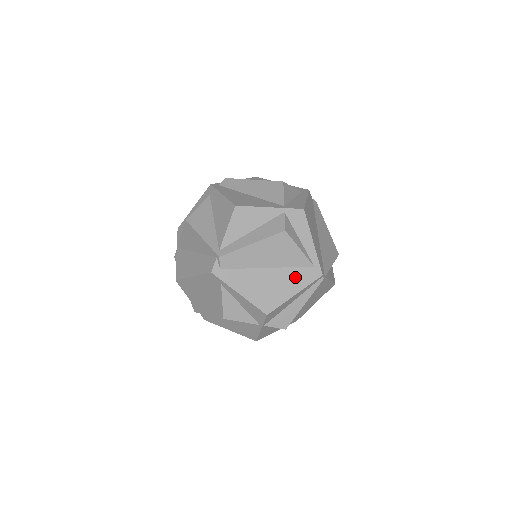
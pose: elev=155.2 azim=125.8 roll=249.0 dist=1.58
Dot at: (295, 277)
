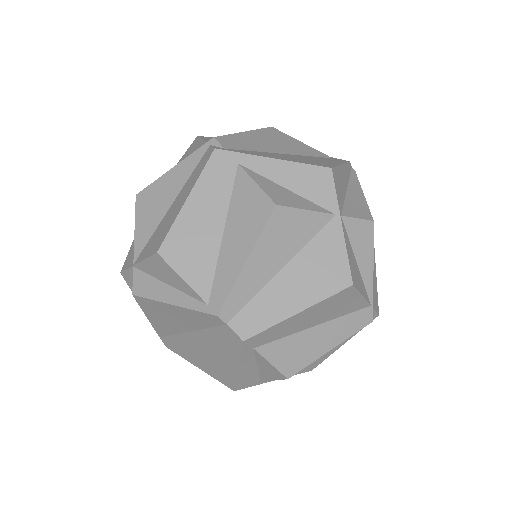
Dot at: (323, 159)
